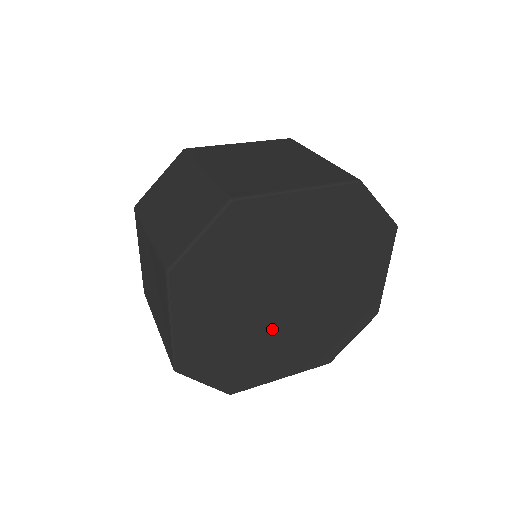
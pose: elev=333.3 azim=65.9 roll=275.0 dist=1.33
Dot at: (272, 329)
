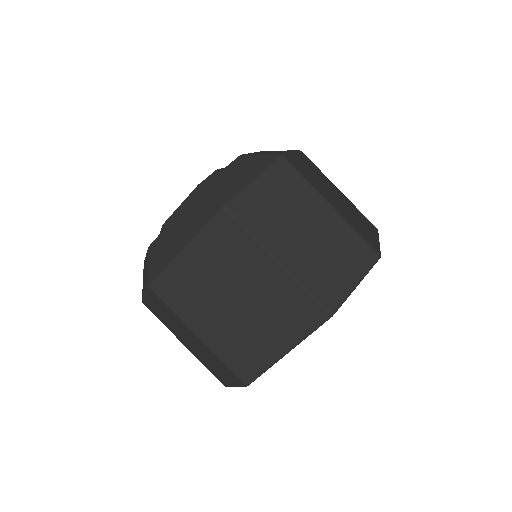
Dot at: occluded
